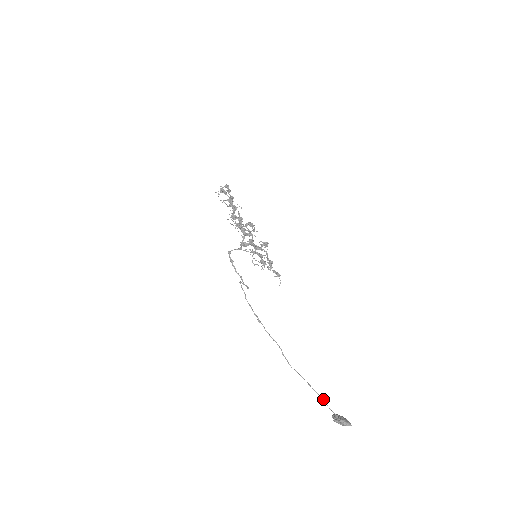
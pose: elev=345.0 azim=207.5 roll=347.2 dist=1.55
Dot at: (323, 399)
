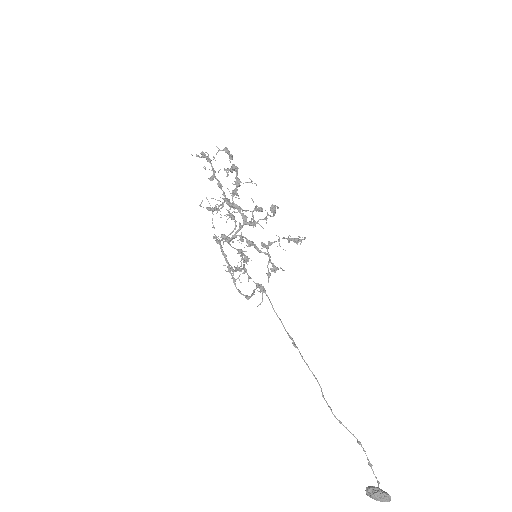
Dot at: (371, 464)
